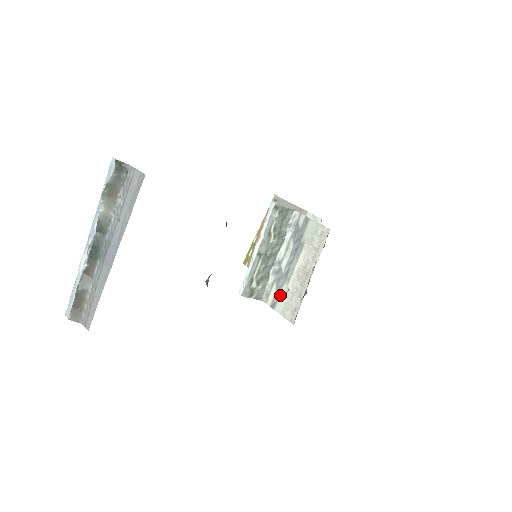
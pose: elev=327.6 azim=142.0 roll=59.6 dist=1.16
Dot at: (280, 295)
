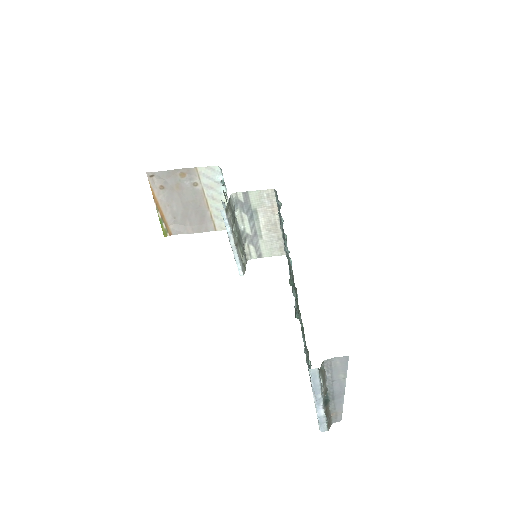
Dot at: (261, 248)
